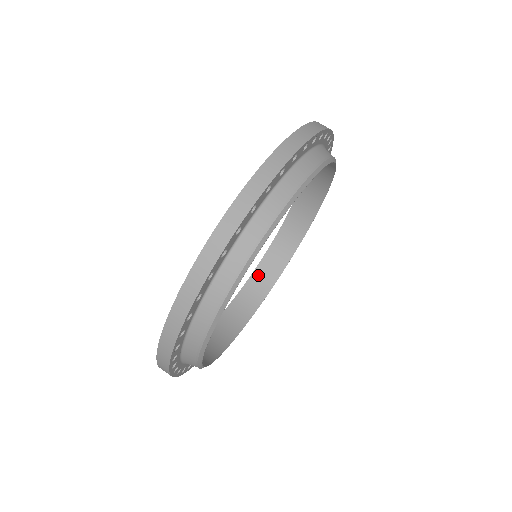
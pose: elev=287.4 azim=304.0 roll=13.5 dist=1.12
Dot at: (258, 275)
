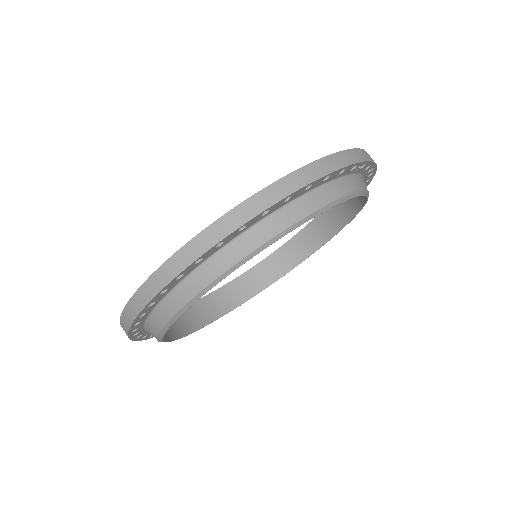
Dot at: (324, 217)
